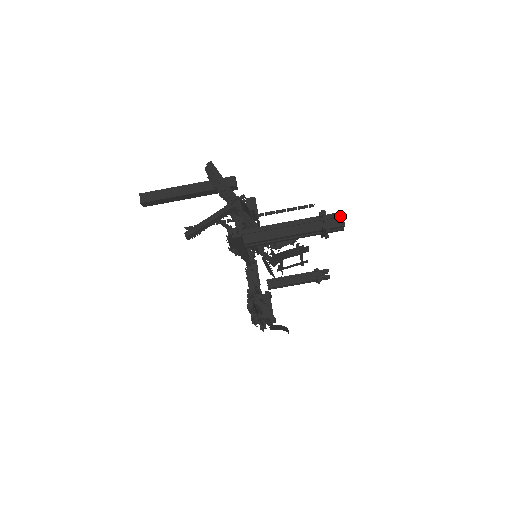
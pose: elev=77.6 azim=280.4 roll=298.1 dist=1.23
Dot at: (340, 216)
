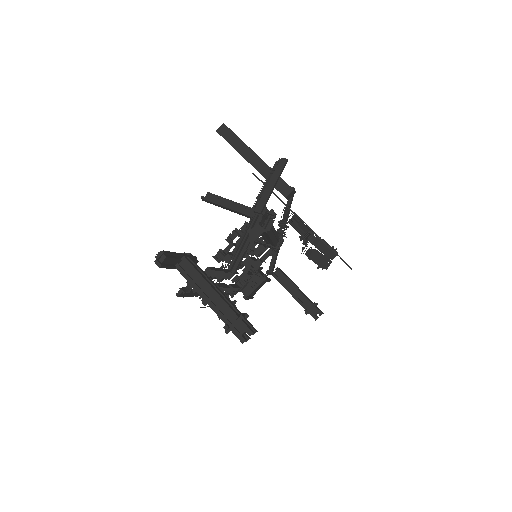
Dot at: (248, 333)
